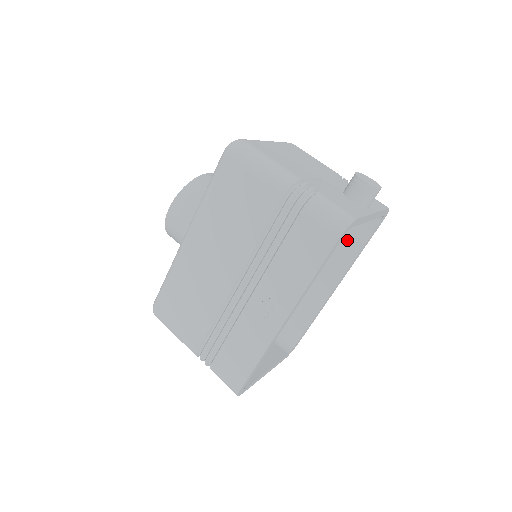
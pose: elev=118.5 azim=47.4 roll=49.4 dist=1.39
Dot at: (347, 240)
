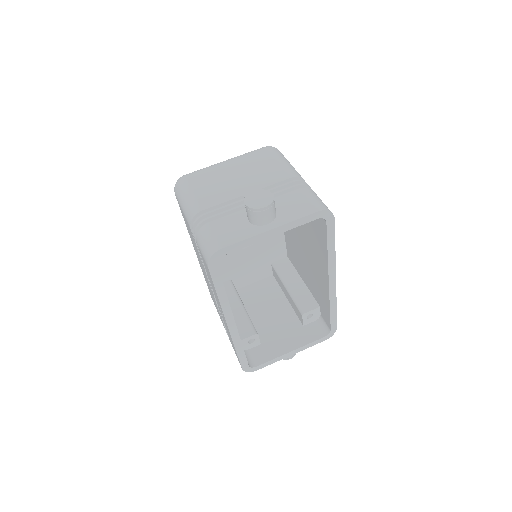
Dot at: (319, 238)
